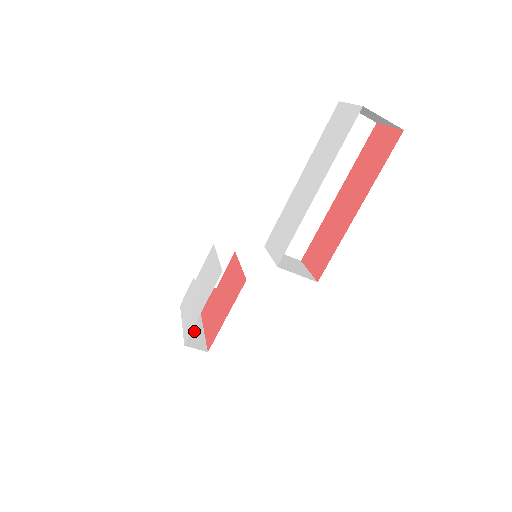
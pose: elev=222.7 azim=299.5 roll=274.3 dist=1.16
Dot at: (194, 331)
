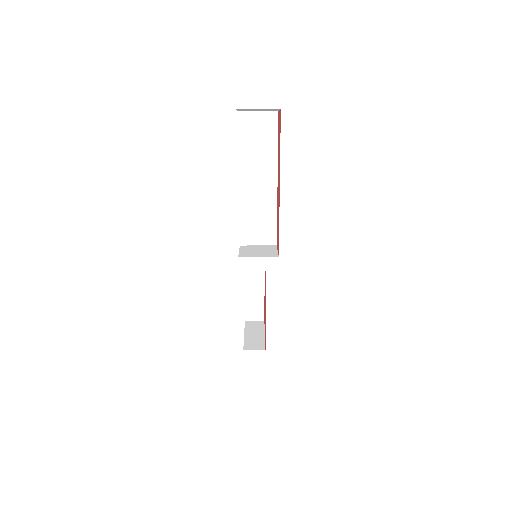
Dot at: (255, 337)
